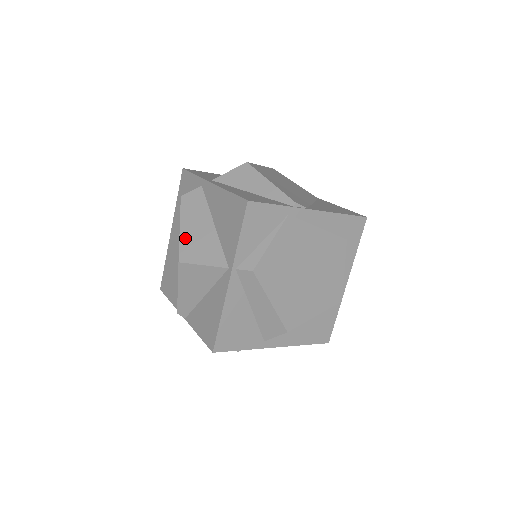
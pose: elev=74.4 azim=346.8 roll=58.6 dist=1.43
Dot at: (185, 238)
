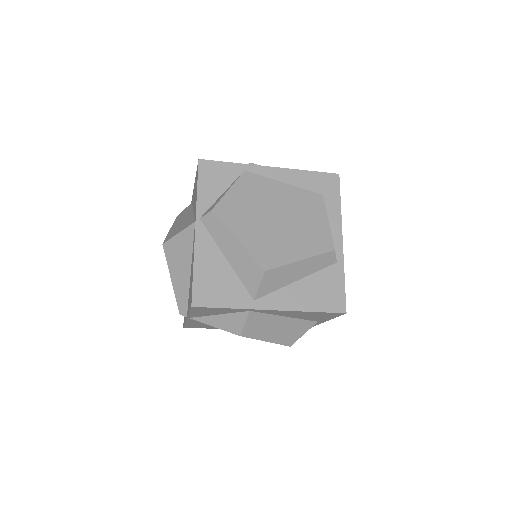
Dot at: (171, 231)
